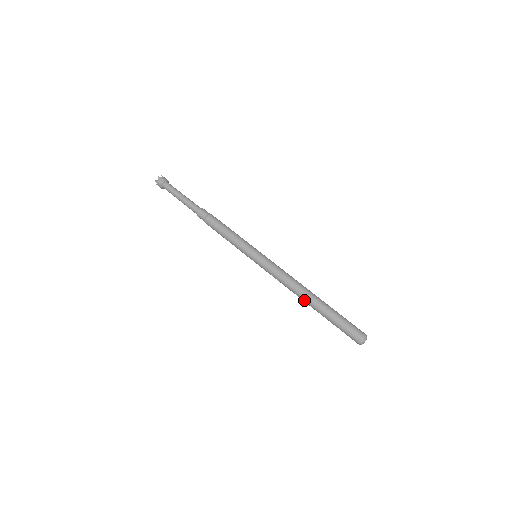
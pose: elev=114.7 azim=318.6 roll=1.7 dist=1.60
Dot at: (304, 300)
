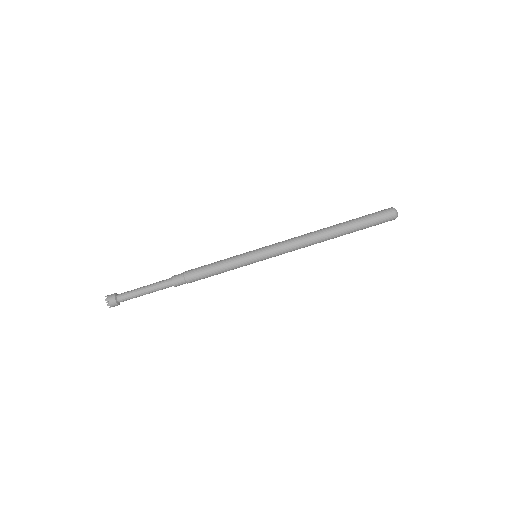
Dot at: (327, 239)
